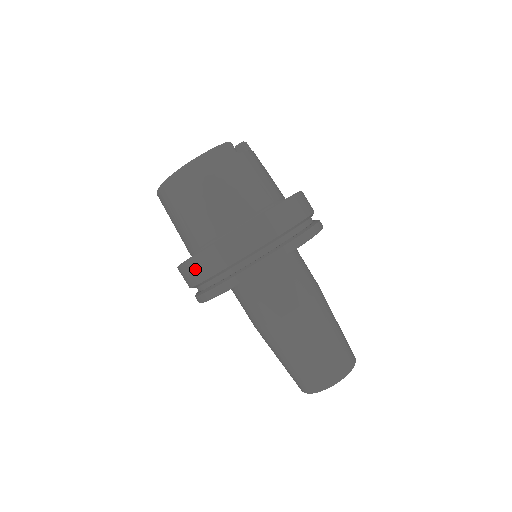
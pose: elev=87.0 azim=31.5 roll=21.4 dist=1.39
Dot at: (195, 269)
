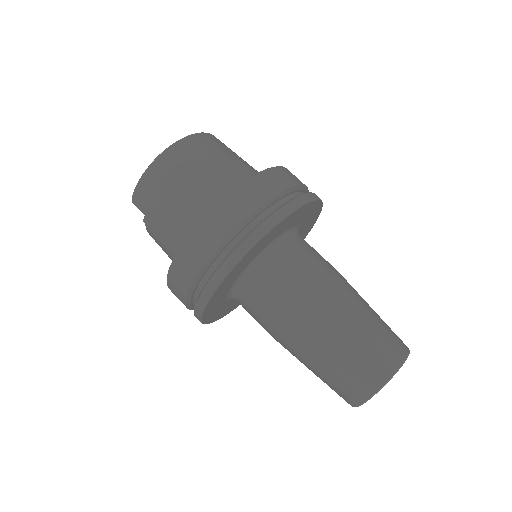
Dot at: (208, 233)
